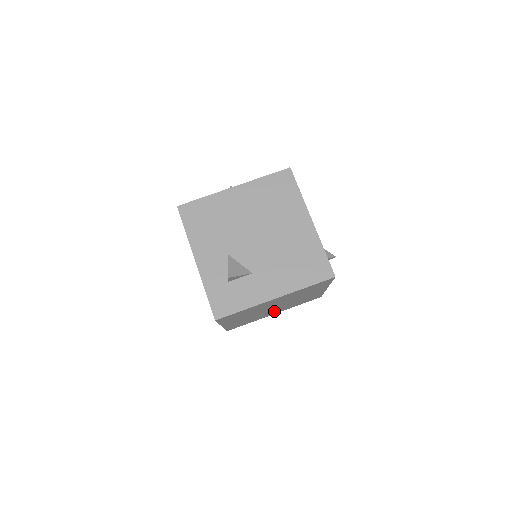
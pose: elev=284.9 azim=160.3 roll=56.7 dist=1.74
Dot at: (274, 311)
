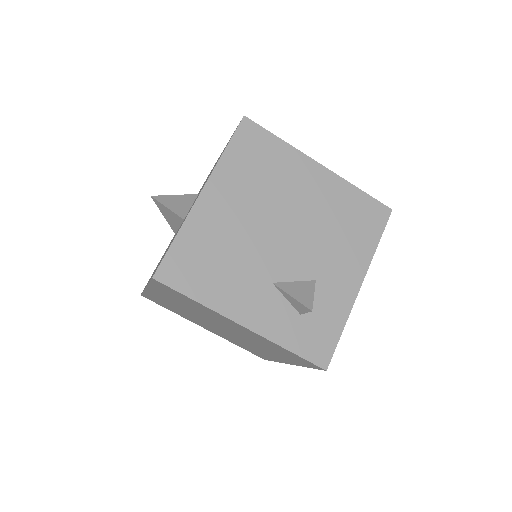
Dot at: occluded
